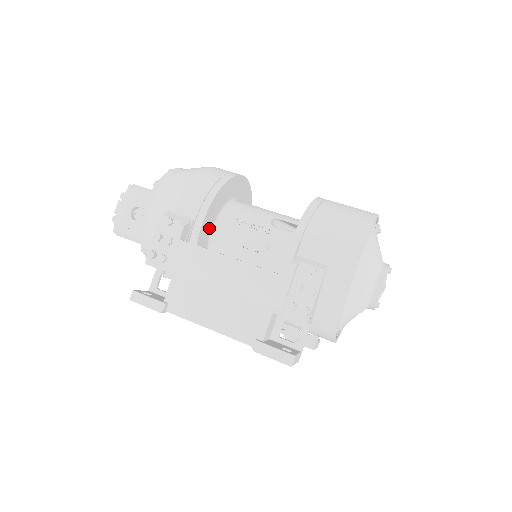
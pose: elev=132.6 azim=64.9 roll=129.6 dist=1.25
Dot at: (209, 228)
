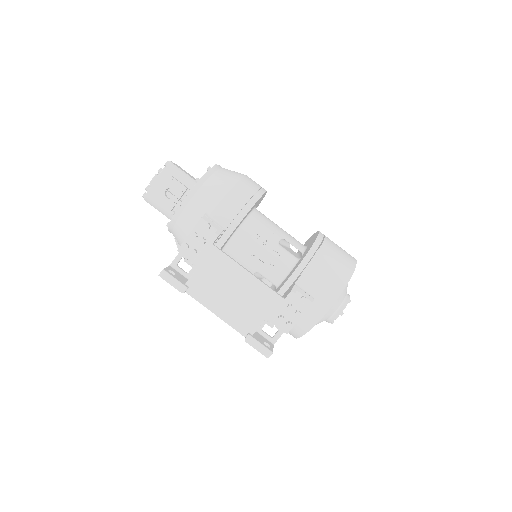
Dot at: (232, 234)
